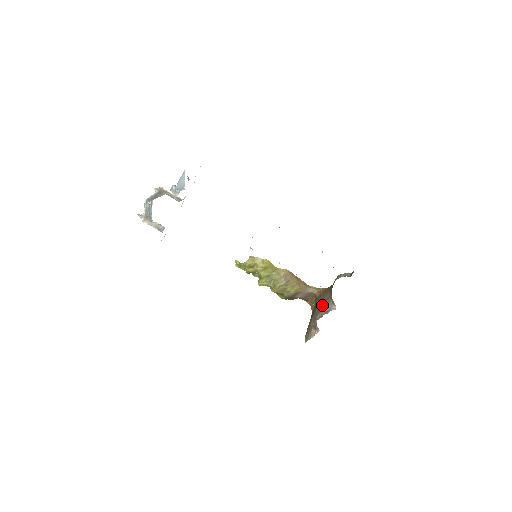
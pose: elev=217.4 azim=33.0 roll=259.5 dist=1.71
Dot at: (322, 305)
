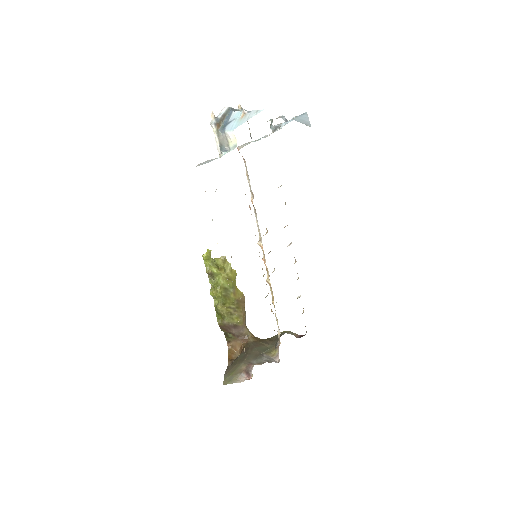
Dot at: (260, 352)
